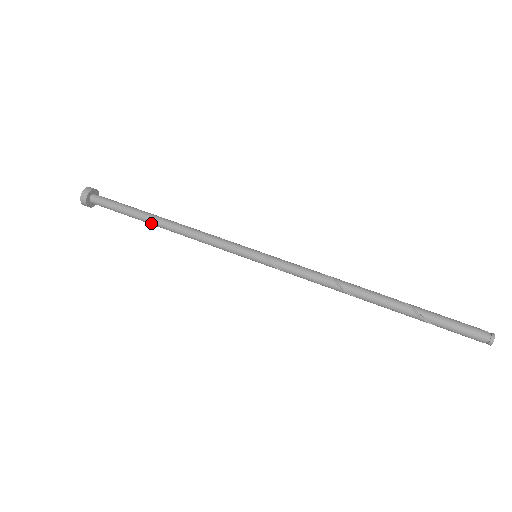
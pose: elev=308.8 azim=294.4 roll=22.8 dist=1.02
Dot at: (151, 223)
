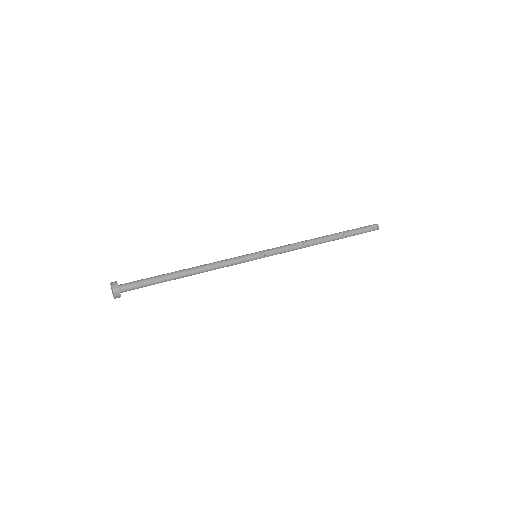
Dot at: occluded
